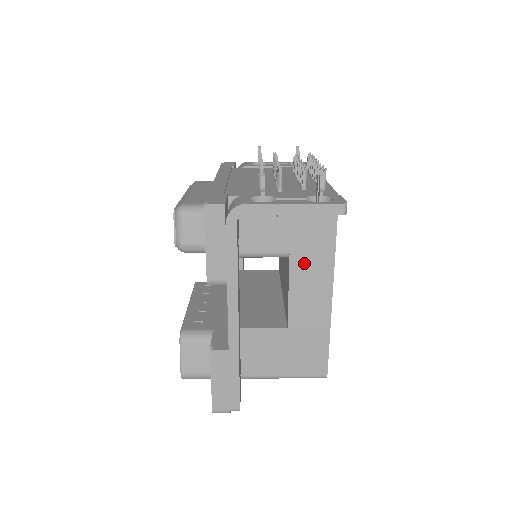
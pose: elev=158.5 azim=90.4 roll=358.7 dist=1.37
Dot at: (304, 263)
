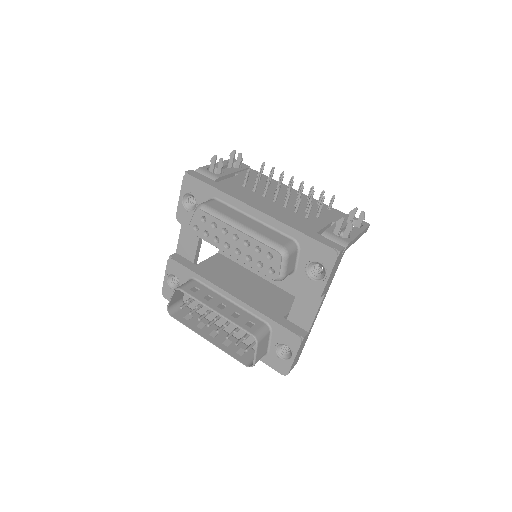
Dot at: occluded
